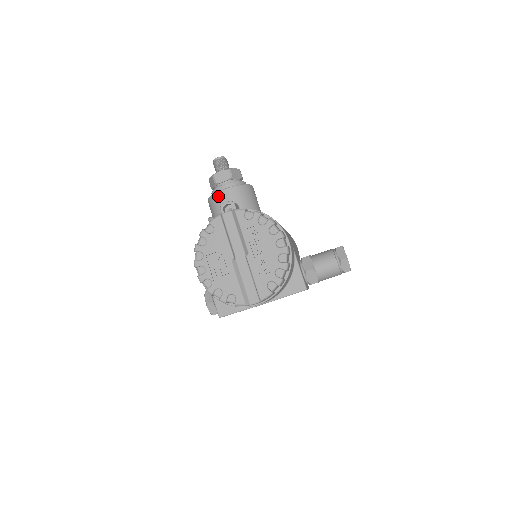
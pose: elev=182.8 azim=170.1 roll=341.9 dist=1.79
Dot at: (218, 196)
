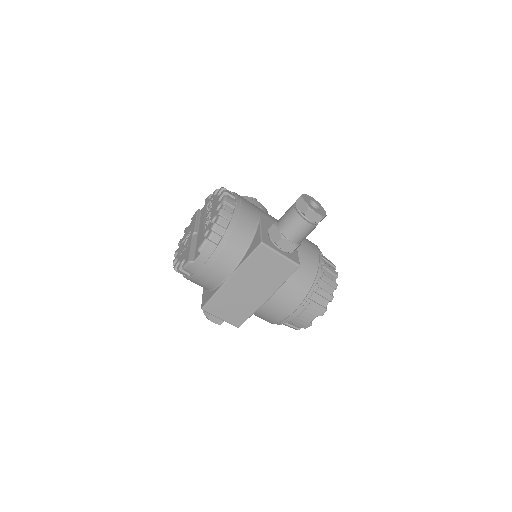
Dot at: occluded
